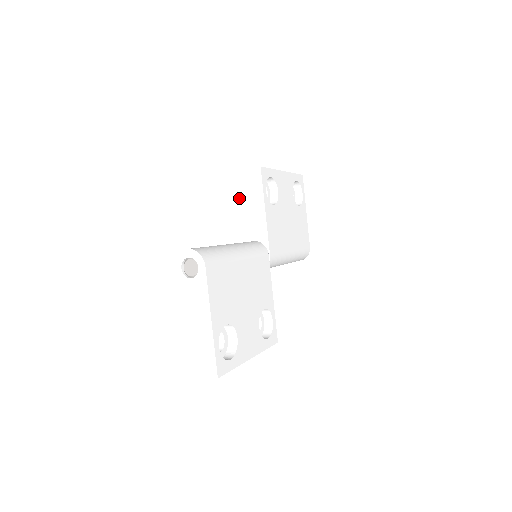
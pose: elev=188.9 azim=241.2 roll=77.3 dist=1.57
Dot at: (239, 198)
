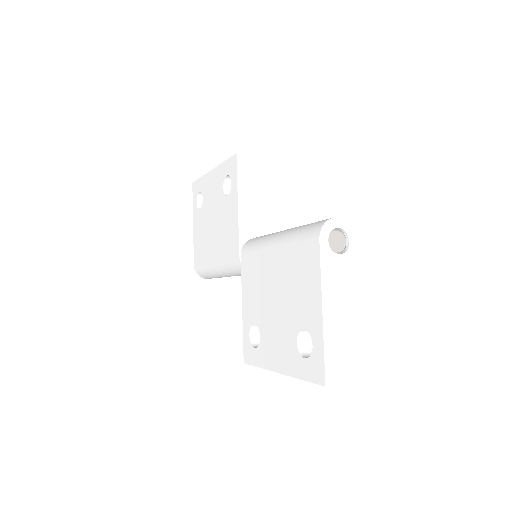
Dot at: (240, 185)
